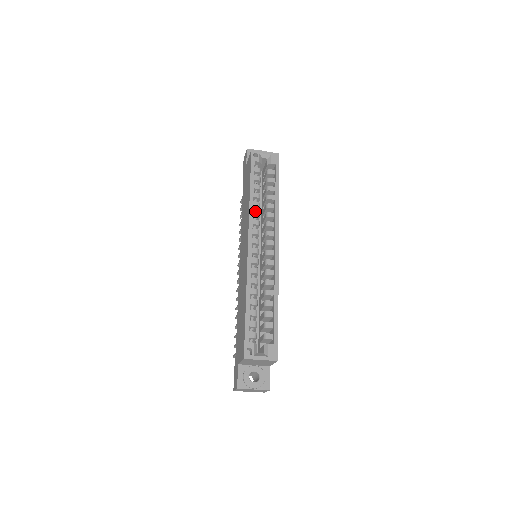
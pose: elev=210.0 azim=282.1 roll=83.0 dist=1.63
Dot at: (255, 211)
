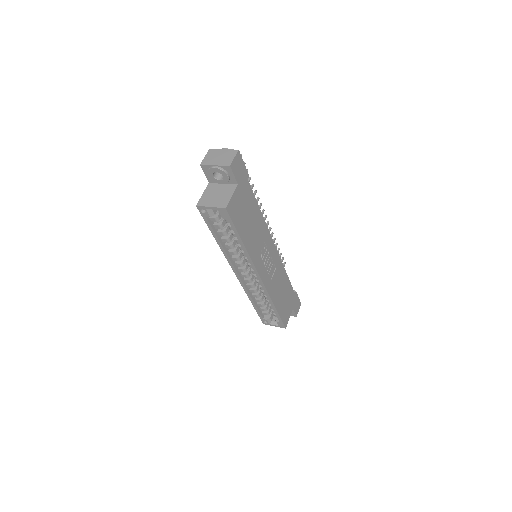
Dot at: (230, 252)
